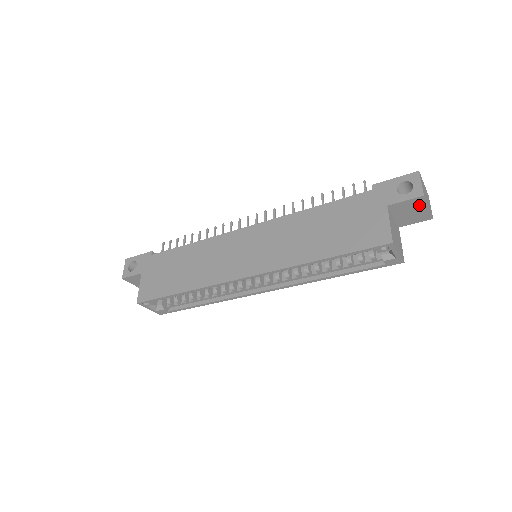
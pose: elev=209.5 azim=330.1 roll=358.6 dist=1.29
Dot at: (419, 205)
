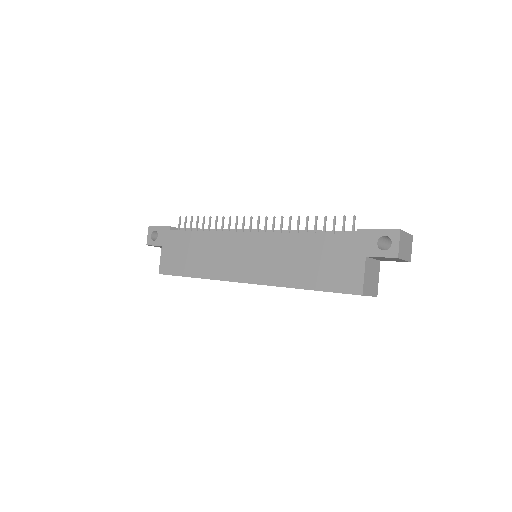
Dot at: (395, 259)
